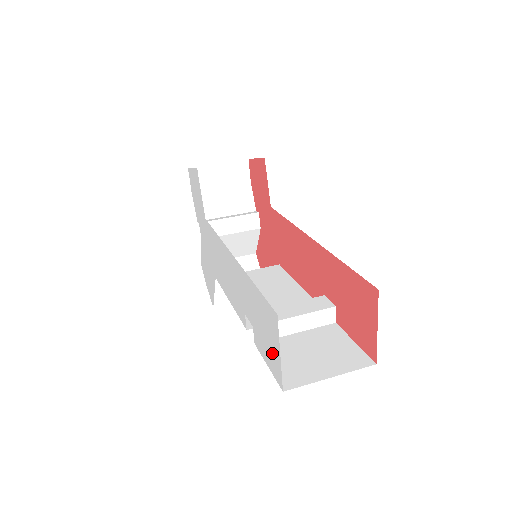
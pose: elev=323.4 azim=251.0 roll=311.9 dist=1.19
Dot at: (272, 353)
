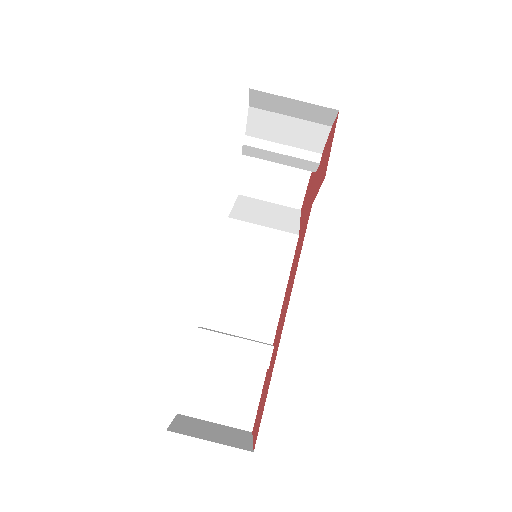
Dot at: occluded
